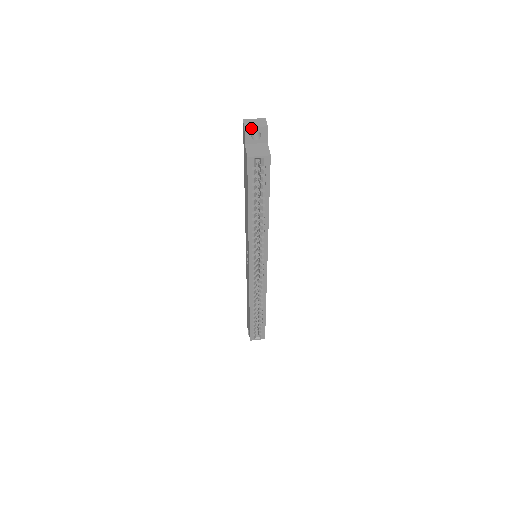
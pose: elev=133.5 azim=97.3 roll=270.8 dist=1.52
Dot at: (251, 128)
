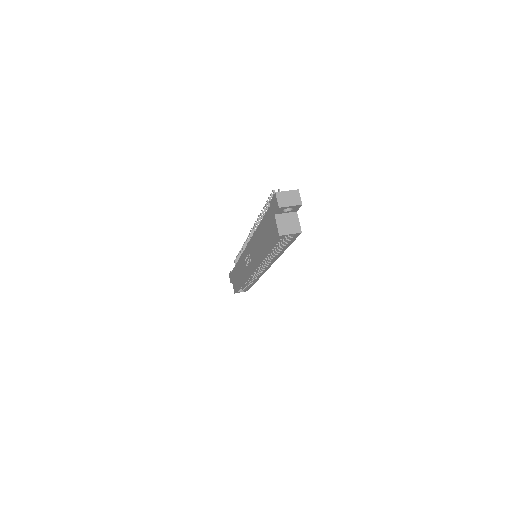
Dot at: (285, 207)
